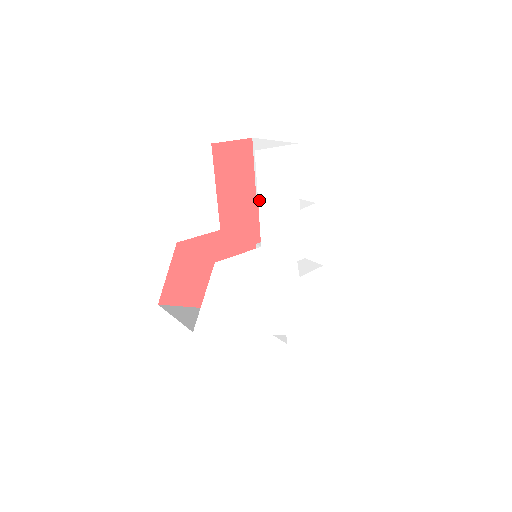
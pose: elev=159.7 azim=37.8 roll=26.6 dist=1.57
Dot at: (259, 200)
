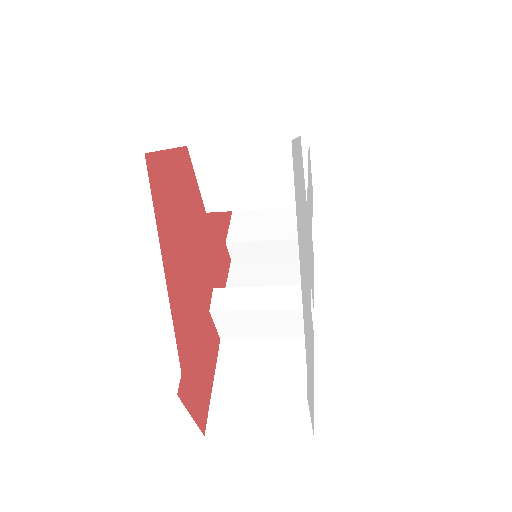
Dot at: (308, 170)
